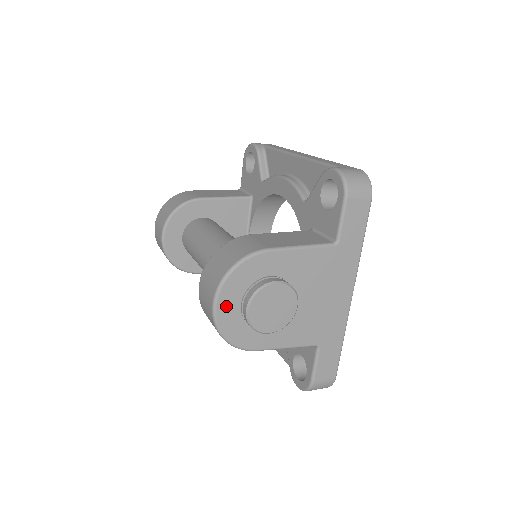
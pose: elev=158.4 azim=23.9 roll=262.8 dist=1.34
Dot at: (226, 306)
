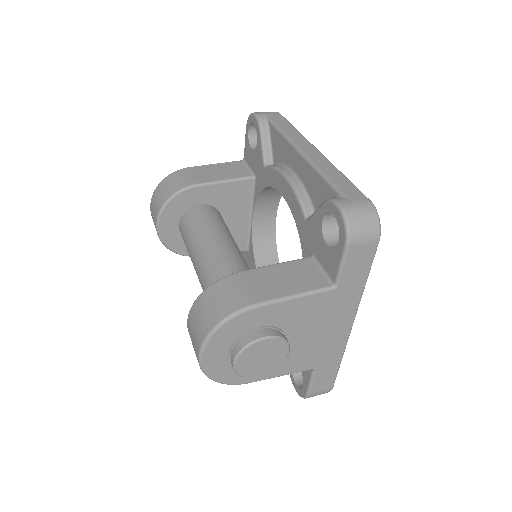
Dot at: (212, 357)
